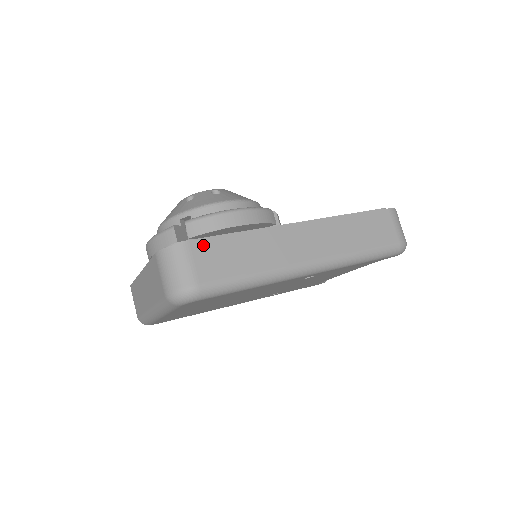
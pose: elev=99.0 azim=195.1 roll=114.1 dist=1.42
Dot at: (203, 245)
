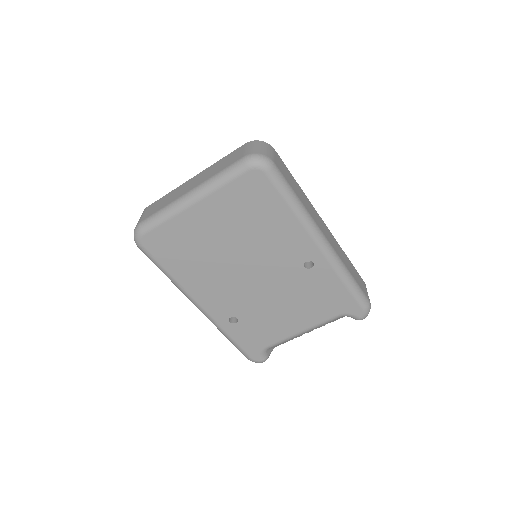
Dot at: (280, 160)
